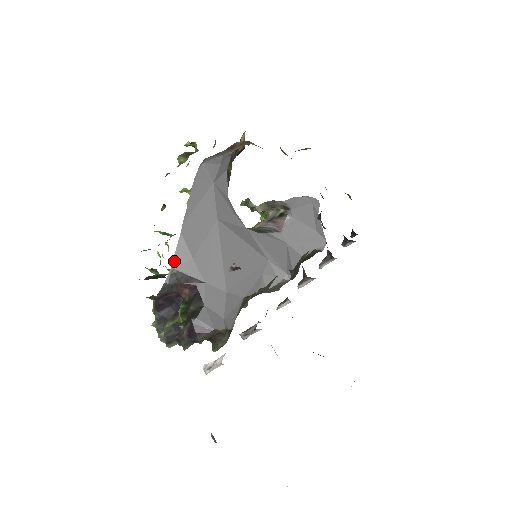
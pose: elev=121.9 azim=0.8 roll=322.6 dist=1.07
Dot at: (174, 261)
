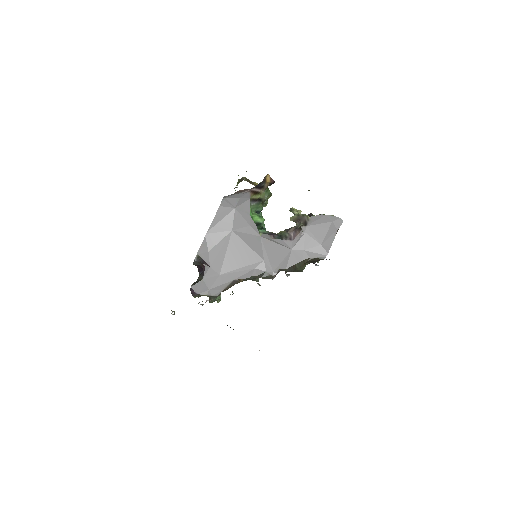
Dot at: (199, 251)
